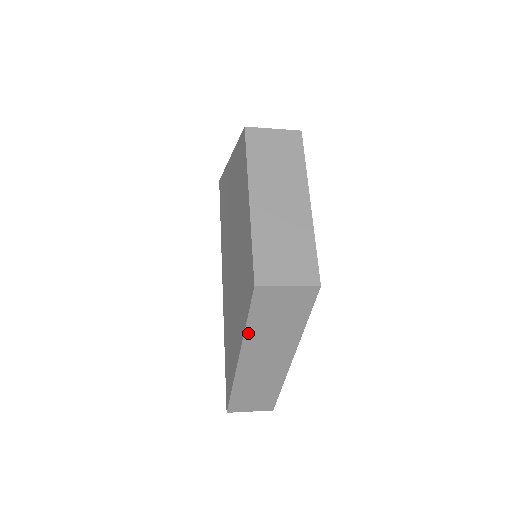
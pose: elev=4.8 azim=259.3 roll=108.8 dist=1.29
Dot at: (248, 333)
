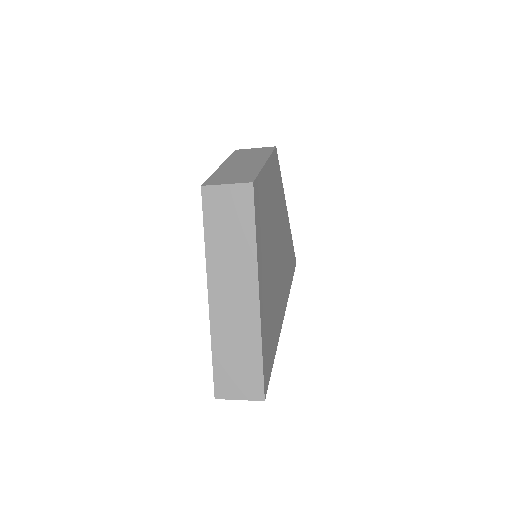
Dot at: (208, 250)
